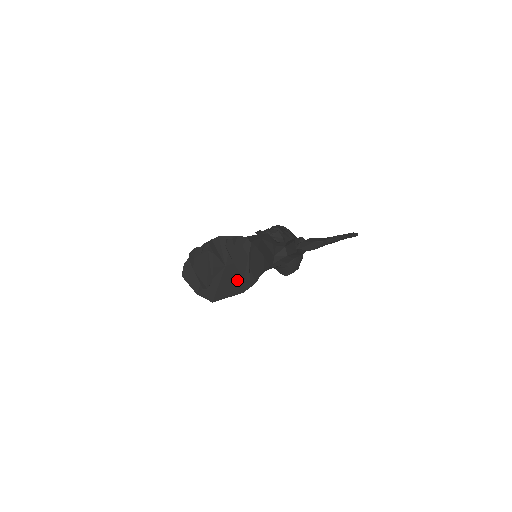
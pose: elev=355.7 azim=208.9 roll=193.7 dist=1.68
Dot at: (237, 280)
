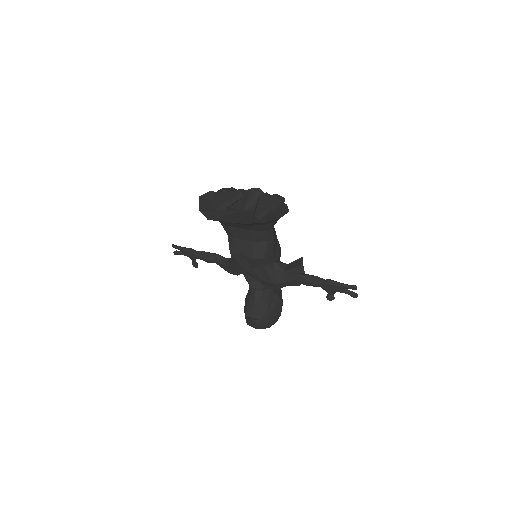
Dot at: (247, 218)
